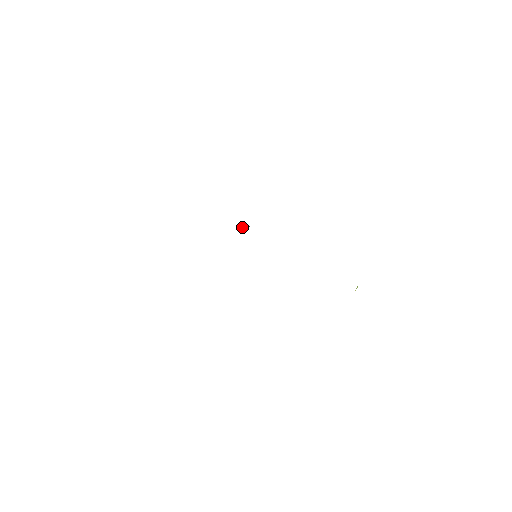
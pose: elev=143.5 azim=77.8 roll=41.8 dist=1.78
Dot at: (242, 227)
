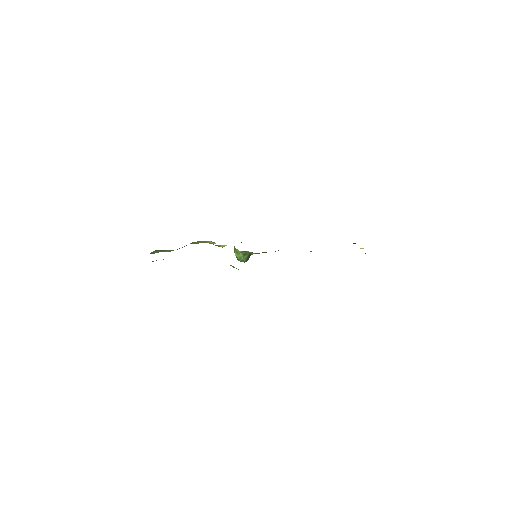
Dot at: (240, 253)
